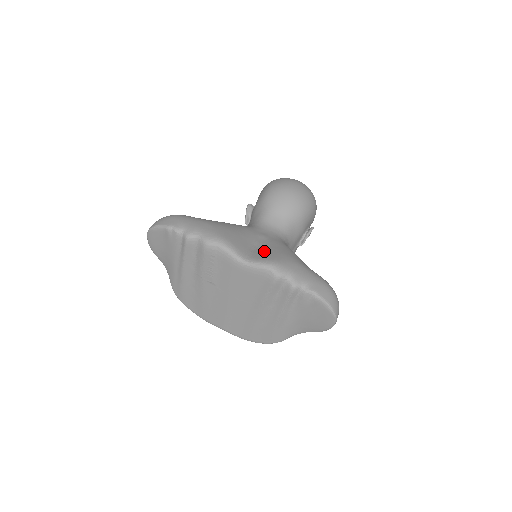
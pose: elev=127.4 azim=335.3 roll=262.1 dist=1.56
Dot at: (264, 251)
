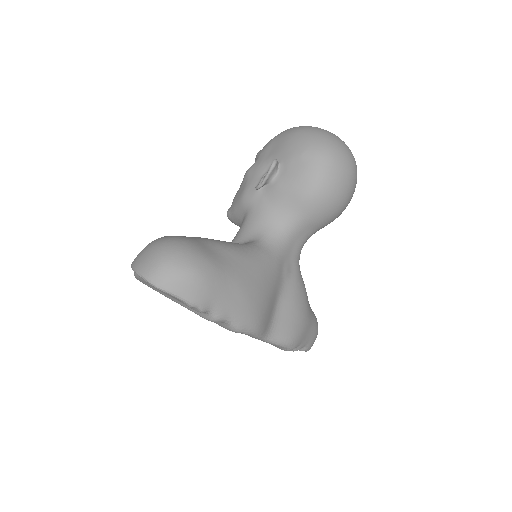
Dot at: (286, 315)
